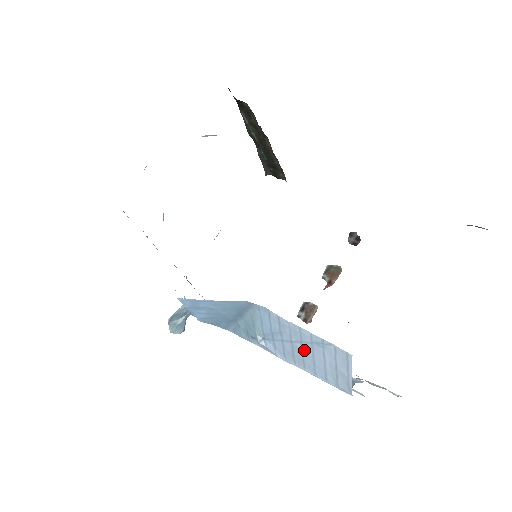
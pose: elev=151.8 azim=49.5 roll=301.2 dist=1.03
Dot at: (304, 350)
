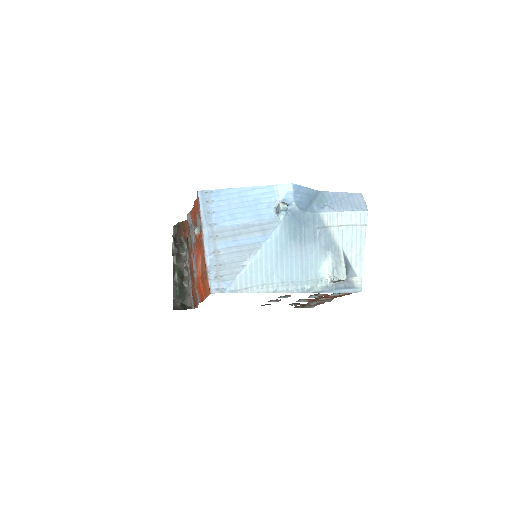
Dot at: (346, 201)
